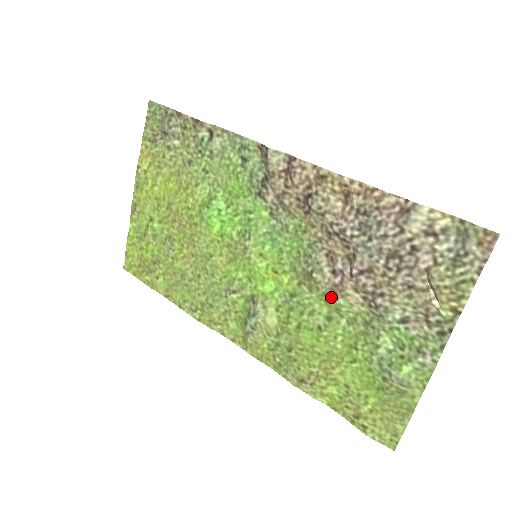
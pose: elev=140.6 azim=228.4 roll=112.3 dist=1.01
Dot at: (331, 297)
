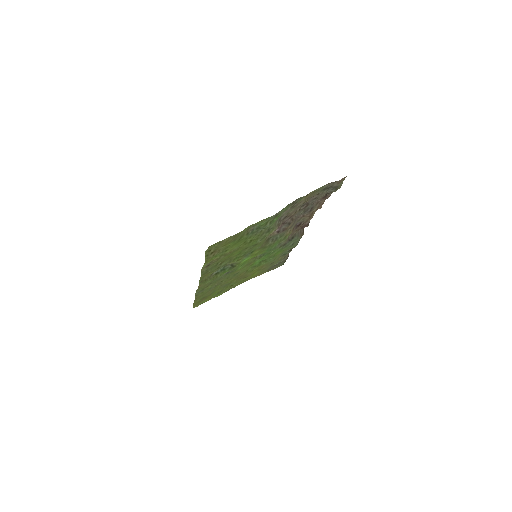
Dot at: (266, 237)
